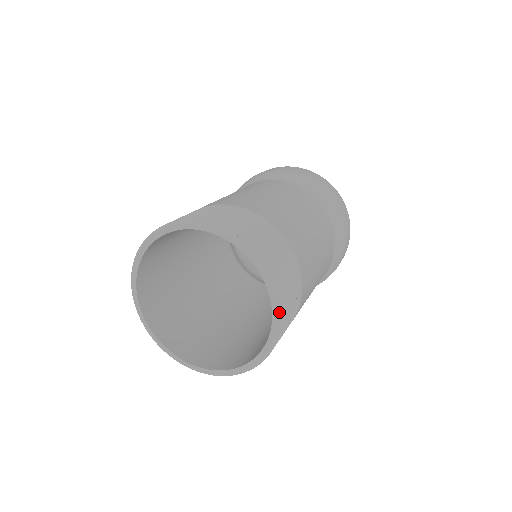
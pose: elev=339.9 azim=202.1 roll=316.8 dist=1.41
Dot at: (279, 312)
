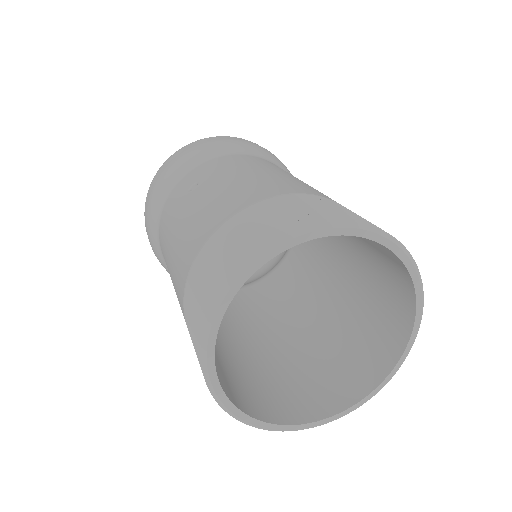
Dot at: (419, 325)
